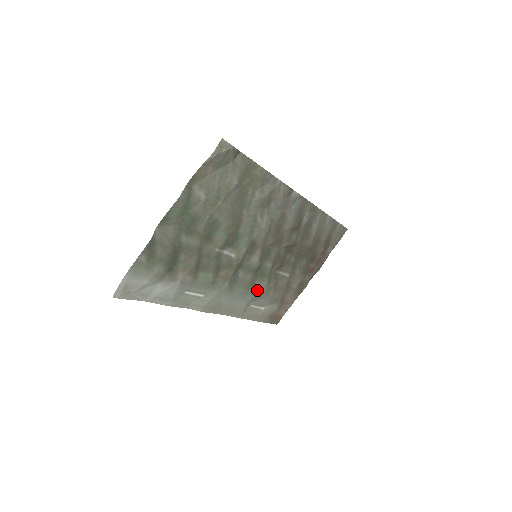
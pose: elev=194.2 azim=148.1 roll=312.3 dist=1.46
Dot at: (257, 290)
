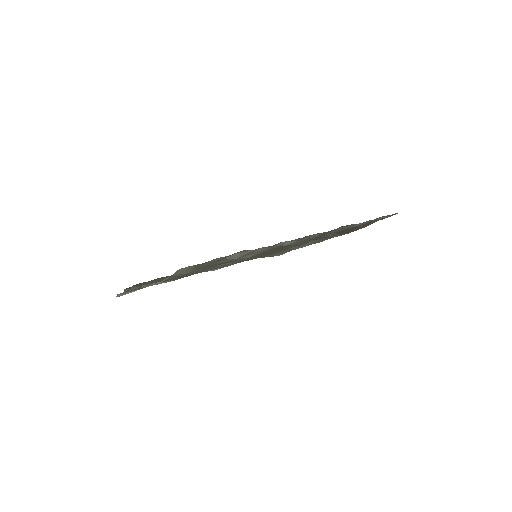
Dot at: (272, 256)
